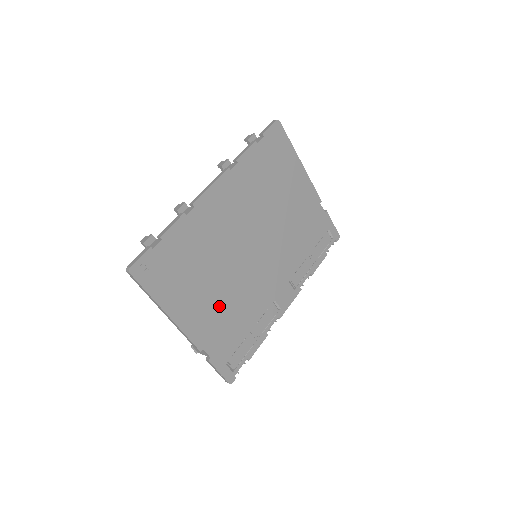
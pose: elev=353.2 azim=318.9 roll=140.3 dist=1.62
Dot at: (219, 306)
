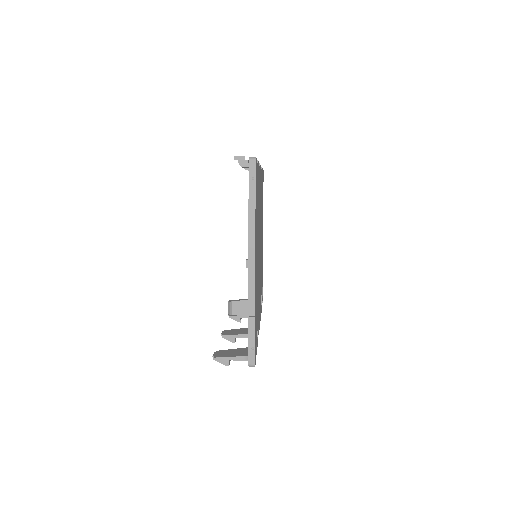
Dot at: (257, 269)
